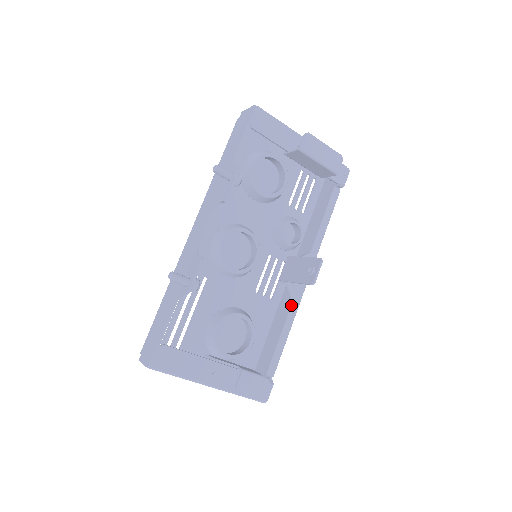
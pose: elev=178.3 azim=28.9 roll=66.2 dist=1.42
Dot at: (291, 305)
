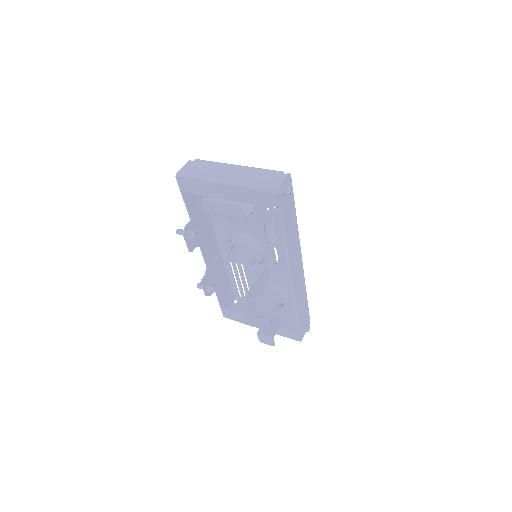
Dot at: (287, 293)
